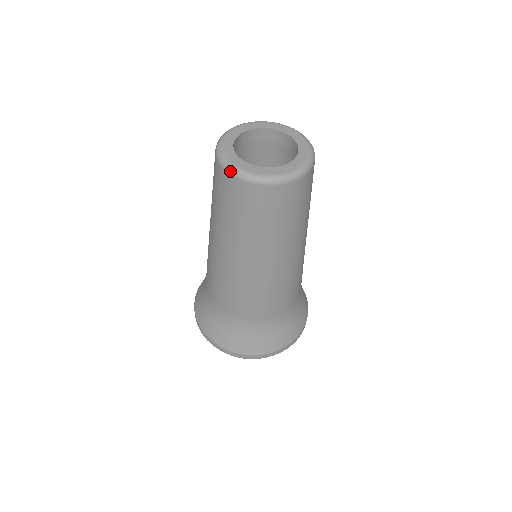
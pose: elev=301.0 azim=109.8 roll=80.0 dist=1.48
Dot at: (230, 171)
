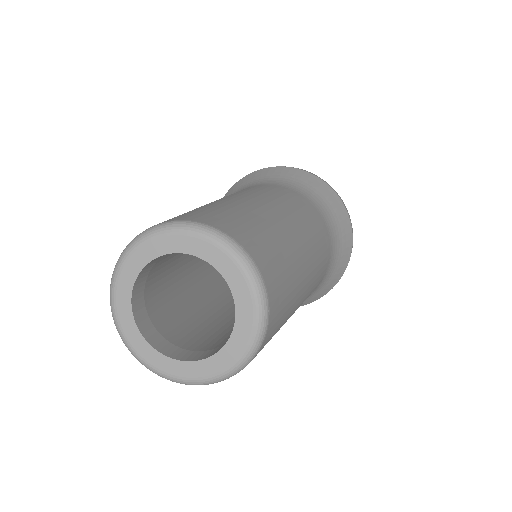
Dot at: occluded
